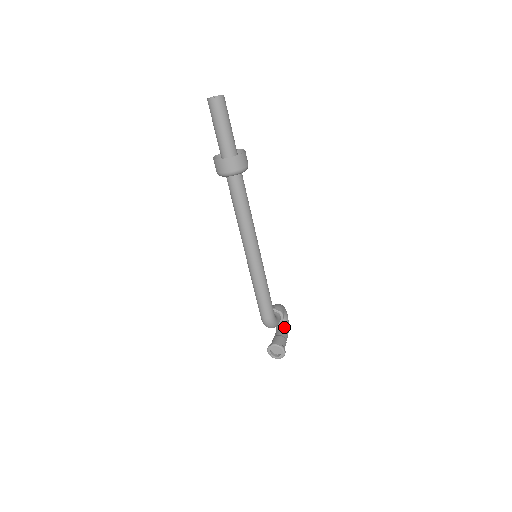
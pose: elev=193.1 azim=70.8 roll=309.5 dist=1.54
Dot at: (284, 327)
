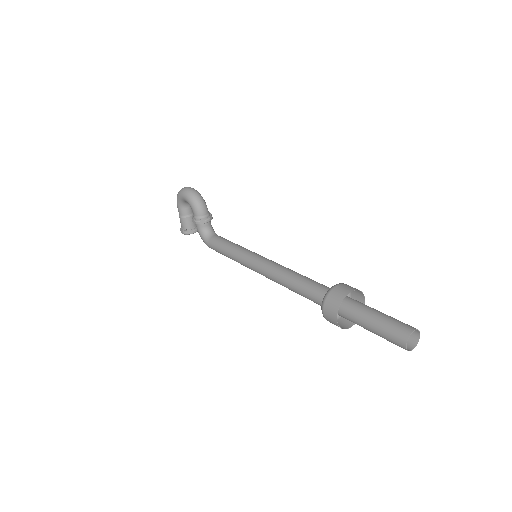
Dot at: occluded
